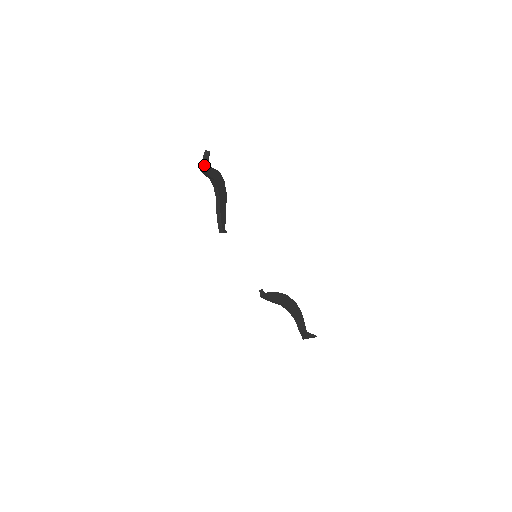
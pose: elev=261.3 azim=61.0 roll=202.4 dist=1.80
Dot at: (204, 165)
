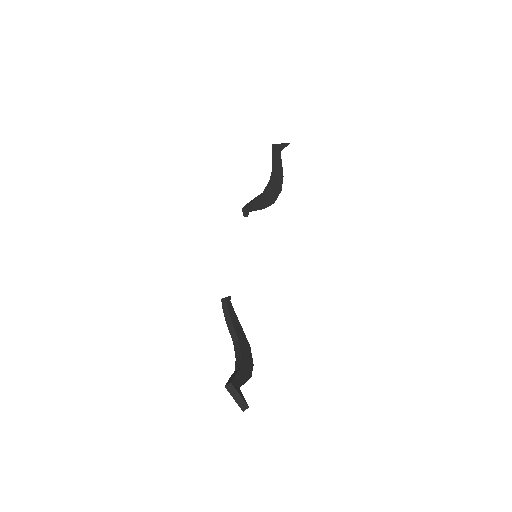
Dot at: (279, 144)
